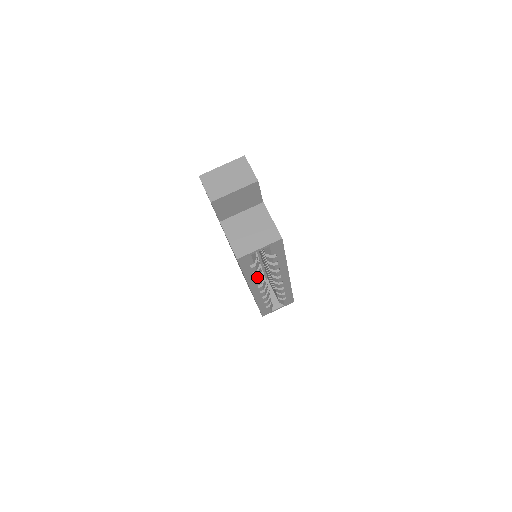
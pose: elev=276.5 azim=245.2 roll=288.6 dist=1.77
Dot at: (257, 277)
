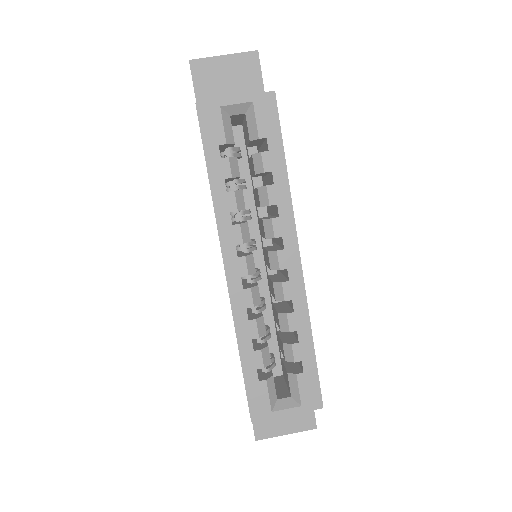
Dot at: (234, 207)
